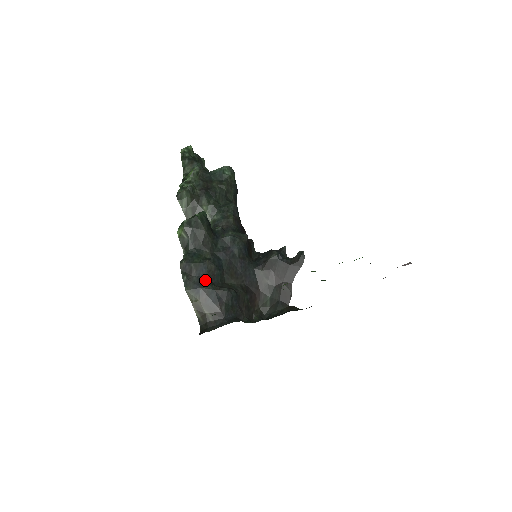
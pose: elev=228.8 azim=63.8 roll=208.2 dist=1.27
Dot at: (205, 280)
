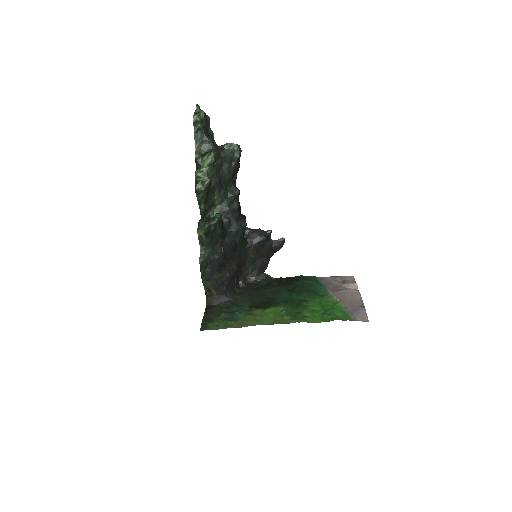
Dot at: (216, 271)
